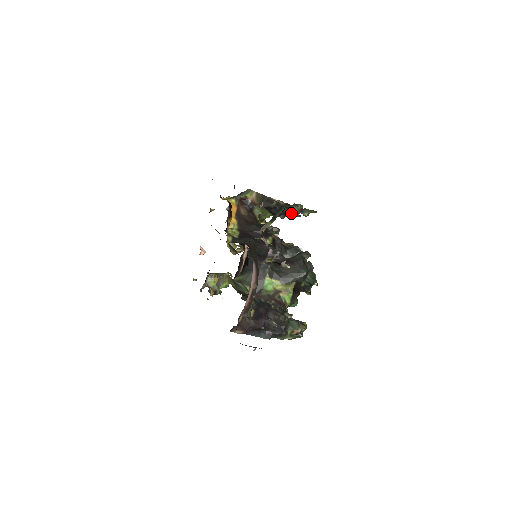
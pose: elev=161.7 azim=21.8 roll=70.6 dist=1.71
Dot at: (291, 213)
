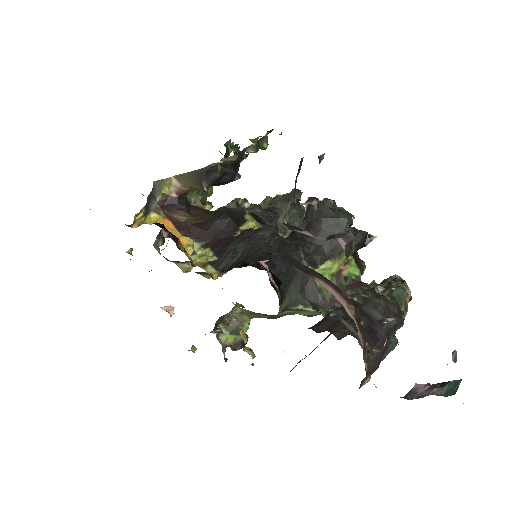
Dot at: occluded
